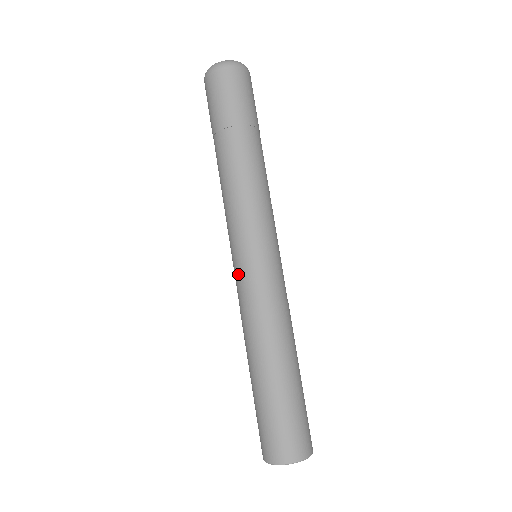
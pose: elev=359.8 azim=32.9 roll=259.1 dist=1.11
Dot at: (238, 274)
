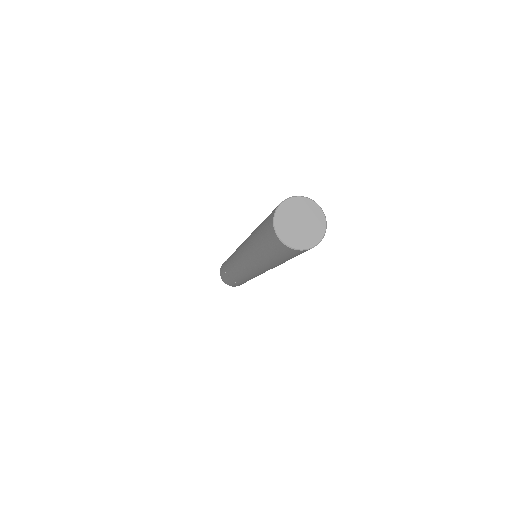
Dot at: (240, 257)
